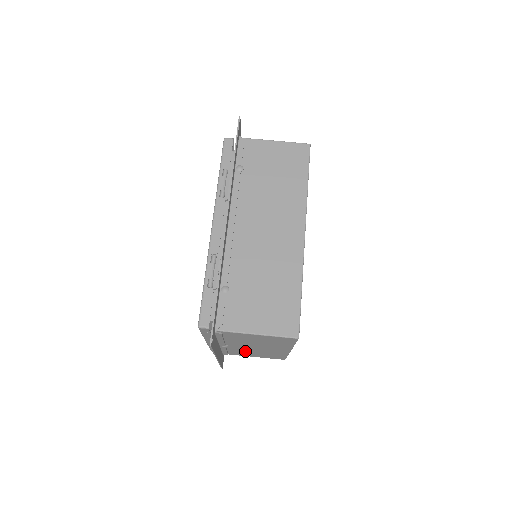
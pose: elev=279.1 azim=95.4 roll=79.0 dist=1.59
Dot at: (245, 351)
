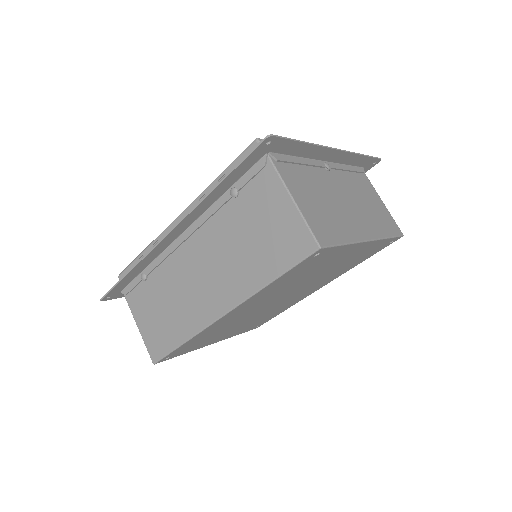
Dot at: occluded
